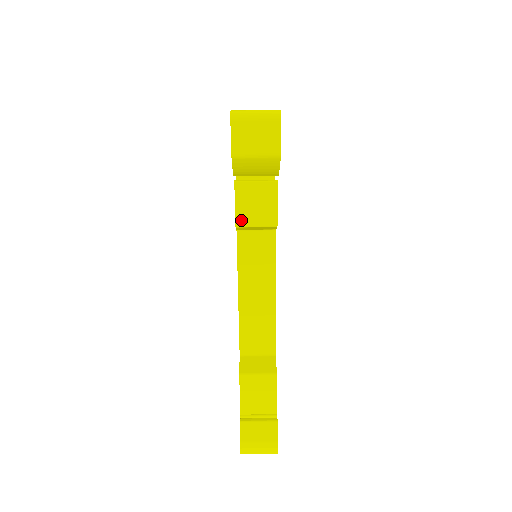
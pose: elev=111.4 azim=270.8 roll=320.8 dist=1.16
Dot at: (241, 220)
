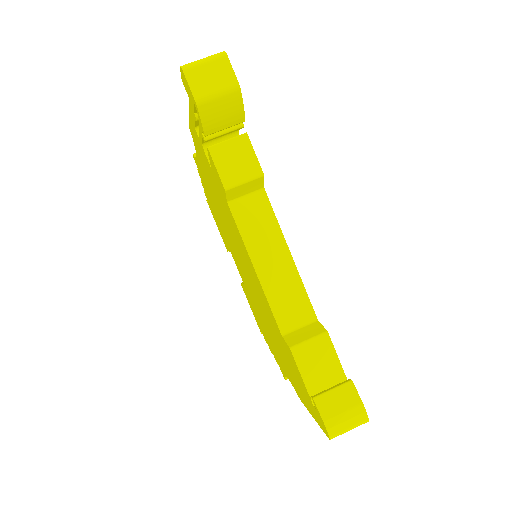
Dot at: (228, 181)
